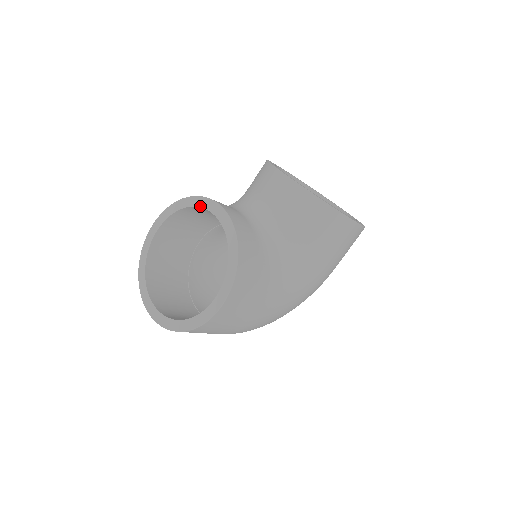
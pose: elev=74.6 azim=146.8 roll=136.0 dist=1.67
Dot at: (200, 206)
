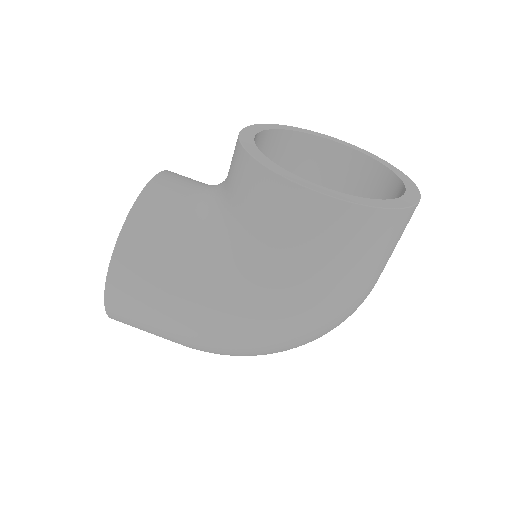
Dot at: occluded
